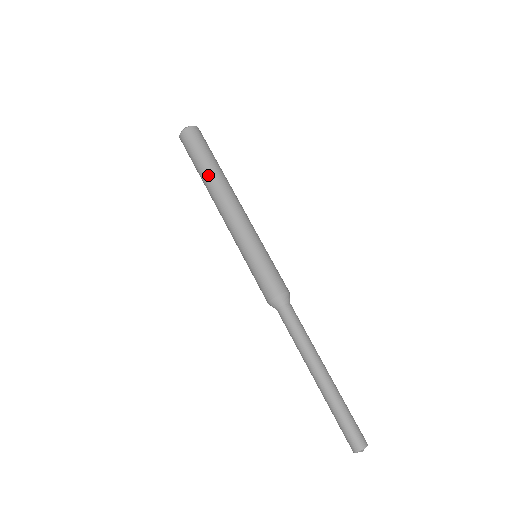
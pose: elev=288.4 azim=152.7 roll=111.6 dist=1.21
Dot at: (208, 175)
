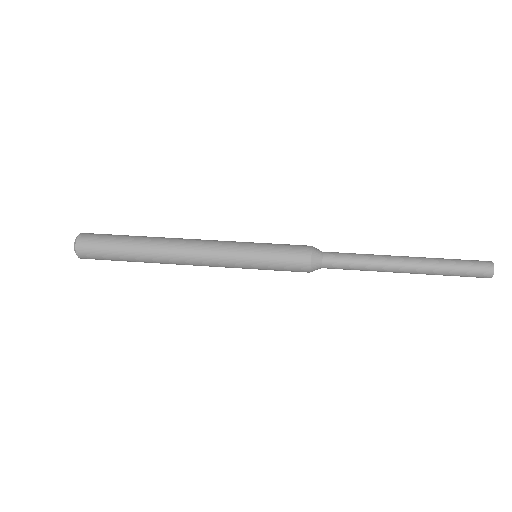
Dot at: (147, 237)
